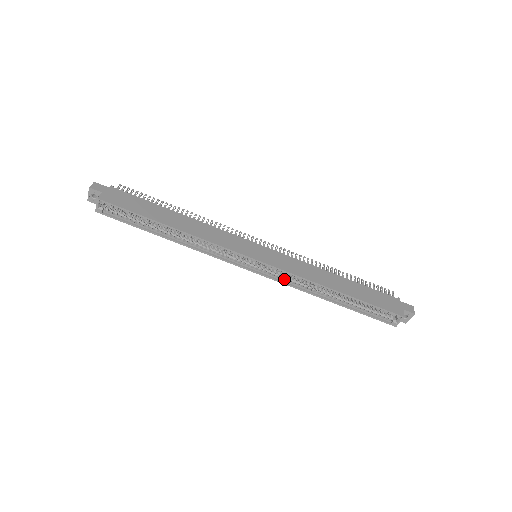
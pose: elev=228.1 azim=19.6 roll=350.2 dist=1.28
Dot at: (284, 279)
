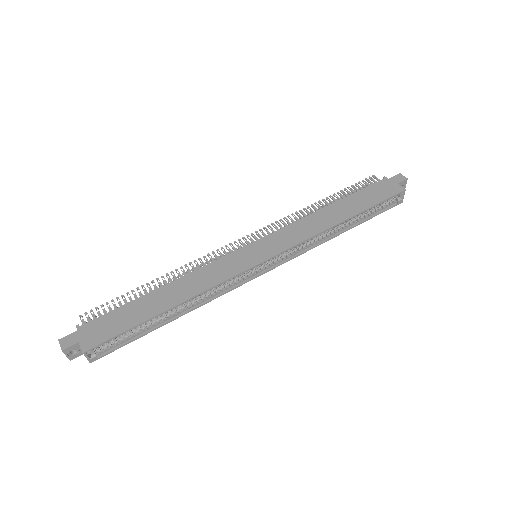
Dot at: (296, 252)
